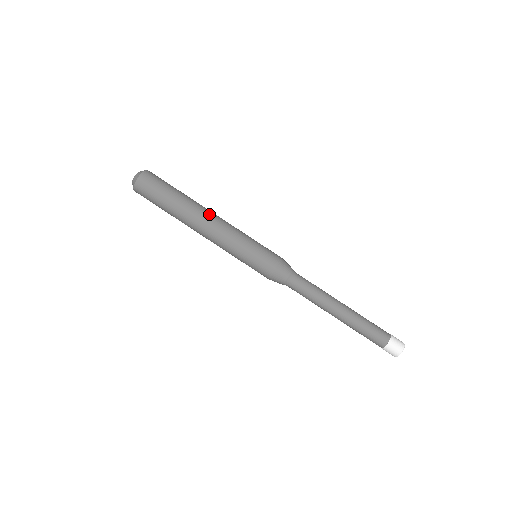
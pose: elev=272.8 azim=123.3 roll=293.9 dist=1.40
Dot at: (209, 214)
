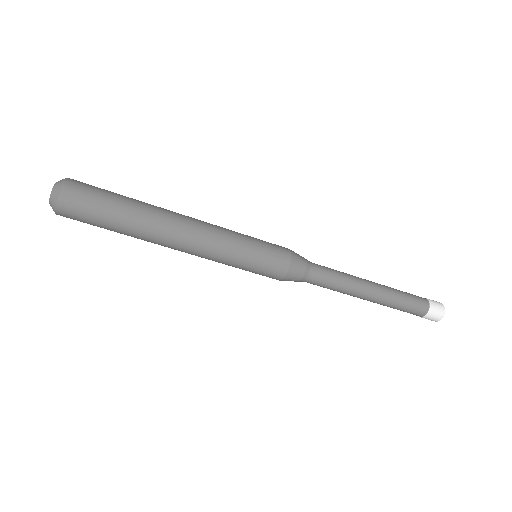
Dot at: (176, 239)
